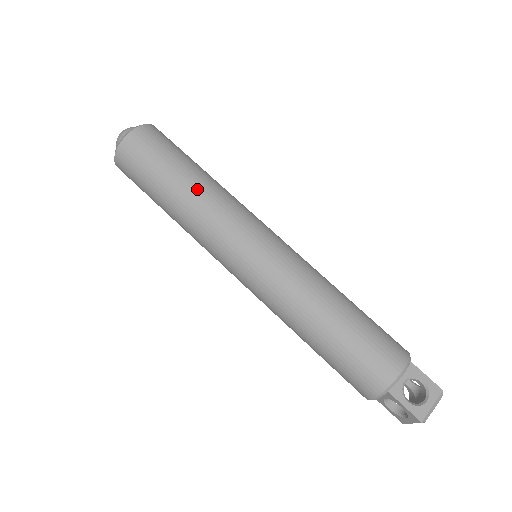
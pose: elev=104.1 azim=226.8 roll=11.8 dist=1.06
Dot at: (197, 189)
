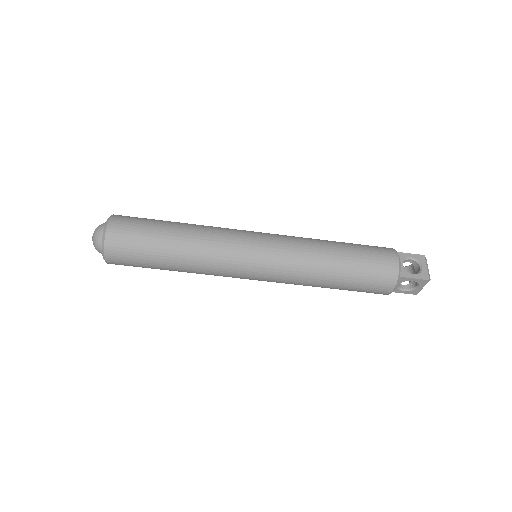
Dot at: (189, 235)
